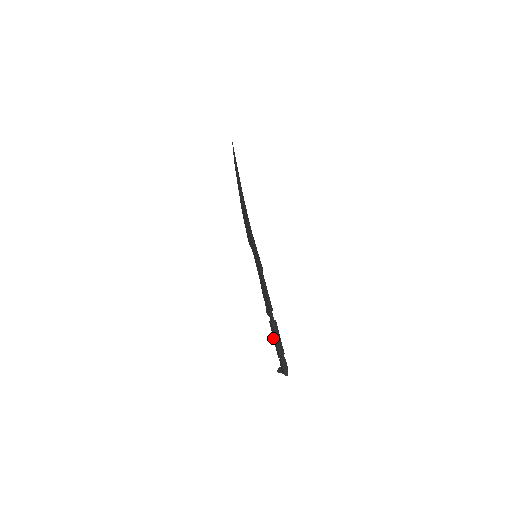
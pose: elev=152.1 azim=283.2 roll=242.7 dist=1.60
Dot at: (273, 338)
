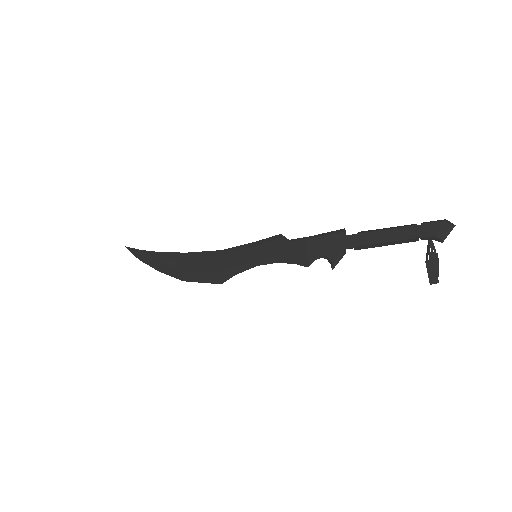
Dot at: (382, 241)
